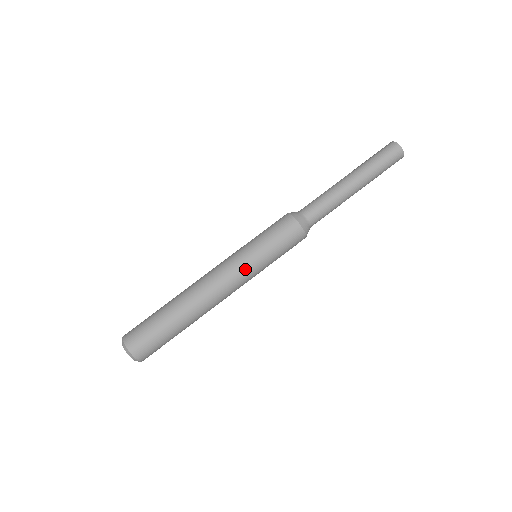
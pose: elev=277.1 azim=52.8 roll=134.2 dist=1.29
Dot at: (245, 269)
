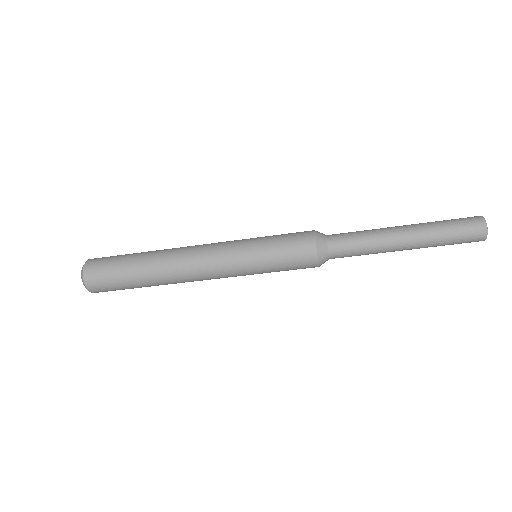
Dot at: (234, 266)
